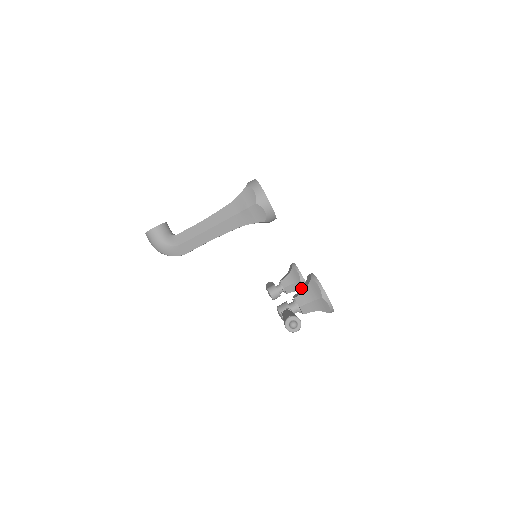
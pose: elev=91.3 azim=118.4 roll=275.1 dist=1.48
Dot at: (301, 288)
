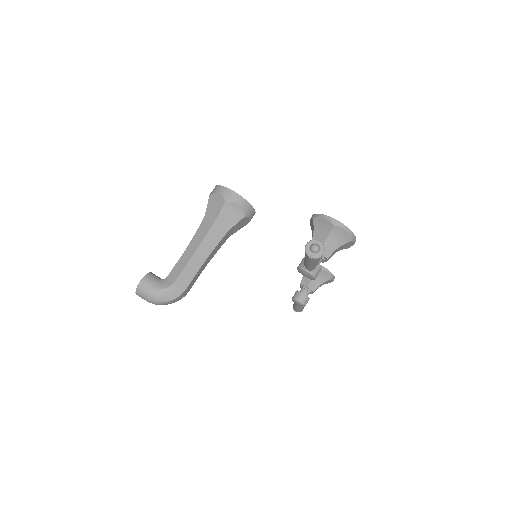
Dot at: (324, 277)
